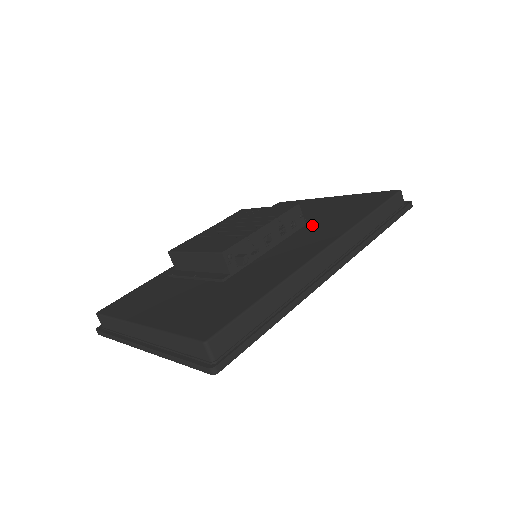
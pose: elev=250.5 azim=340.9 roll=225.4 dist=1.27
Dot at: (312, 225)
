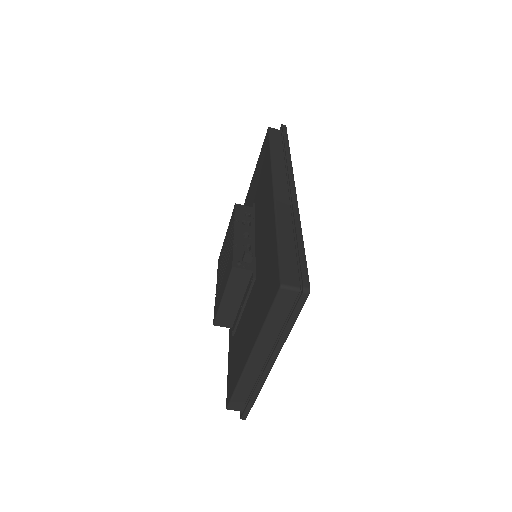
Dot at: (257, 202)
